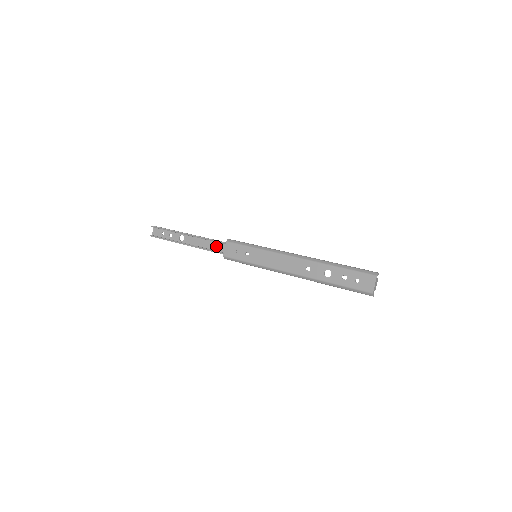
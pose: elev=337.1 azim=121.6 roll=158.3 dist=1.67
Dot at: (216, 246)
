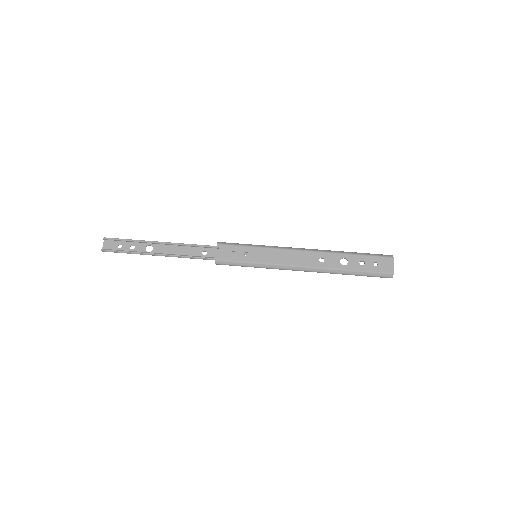
Dot at: (200, 252)
